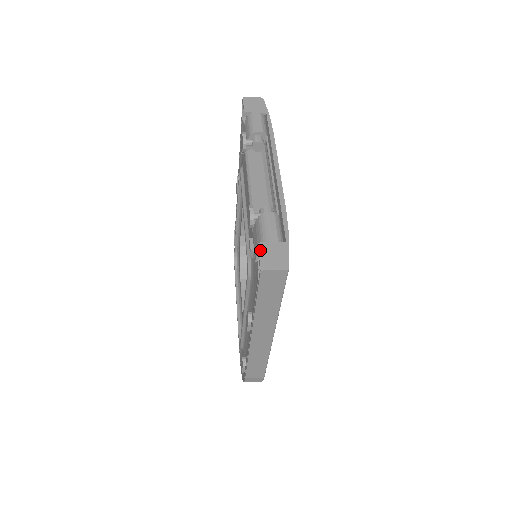
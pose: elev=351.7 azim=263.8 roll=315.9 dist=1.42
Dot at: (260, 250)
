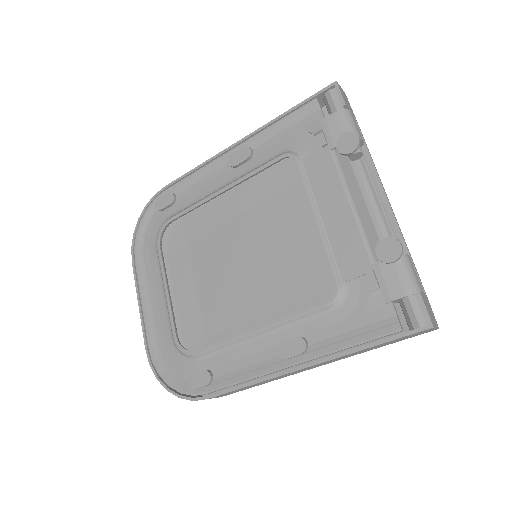
Dot at: (424, 301)
